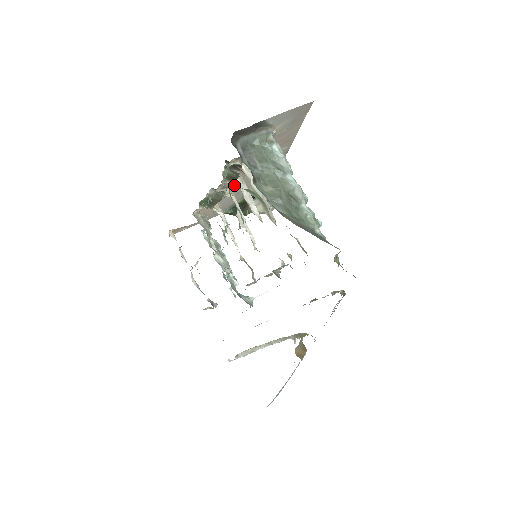
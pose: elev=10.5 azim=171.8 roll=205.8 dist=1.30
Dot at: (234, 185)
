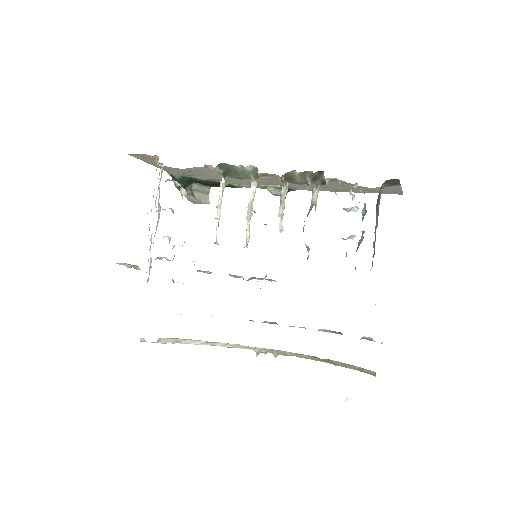
Dot at: occluded
